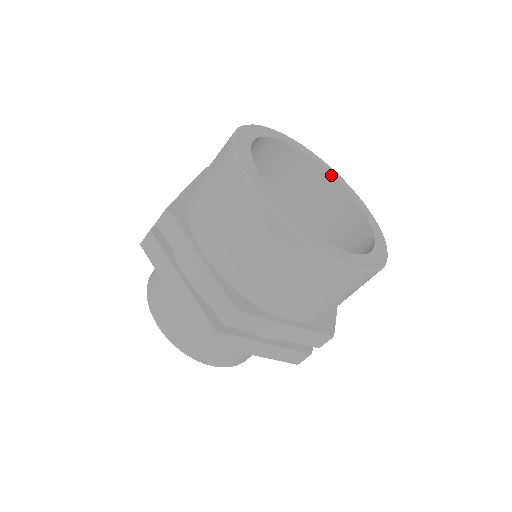
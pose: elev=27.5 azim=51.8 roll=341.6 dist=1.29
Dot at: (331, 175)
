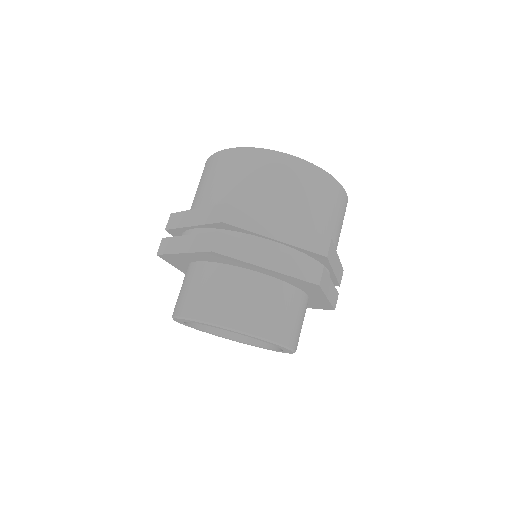
Dot at: occluded
